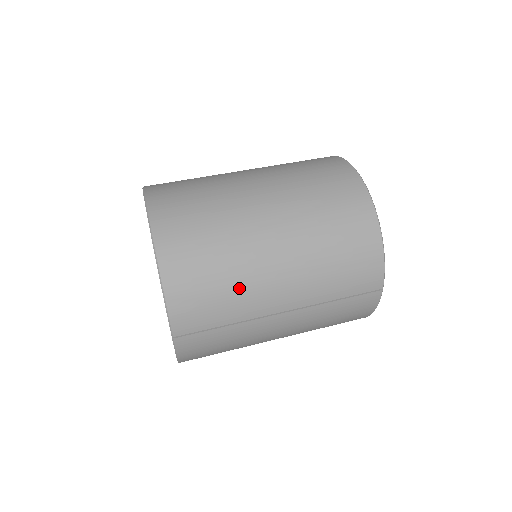
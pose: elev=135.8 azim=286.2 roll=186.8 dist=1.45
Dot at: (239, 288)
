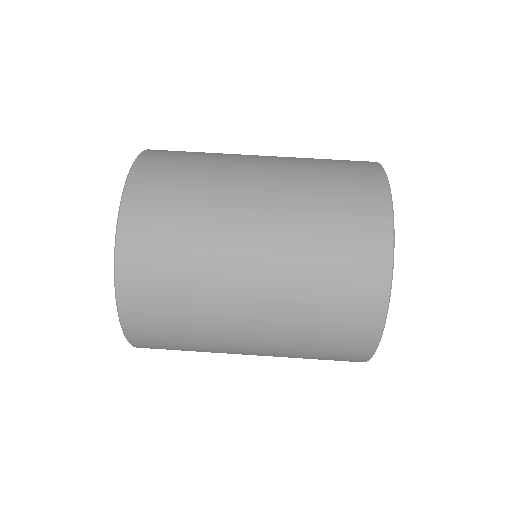
Dot at: occluded
